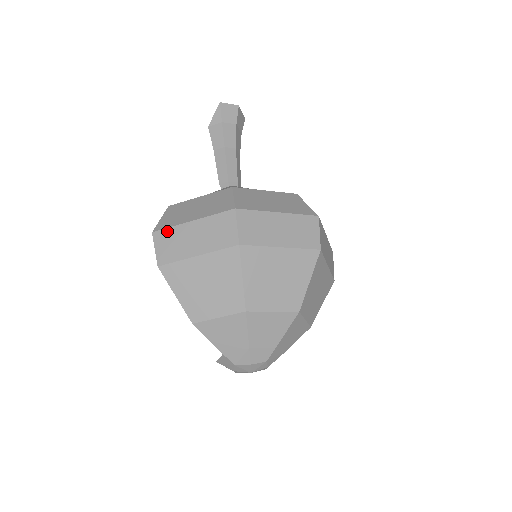
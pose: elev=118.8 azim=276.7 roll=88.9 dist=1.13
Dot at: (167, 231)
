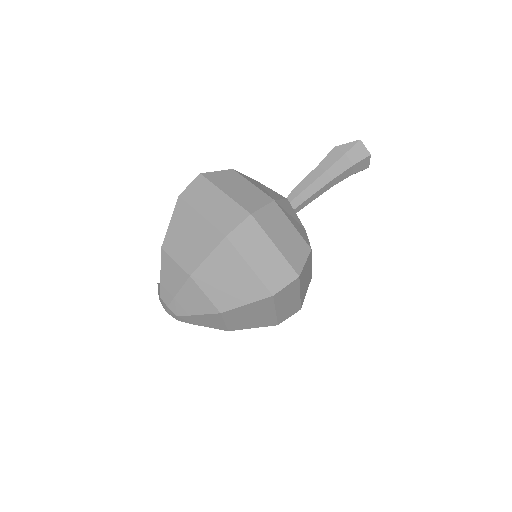
Dot at: (207, 182)
